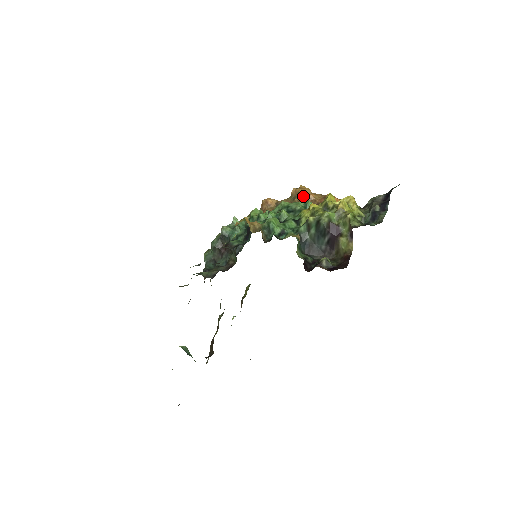
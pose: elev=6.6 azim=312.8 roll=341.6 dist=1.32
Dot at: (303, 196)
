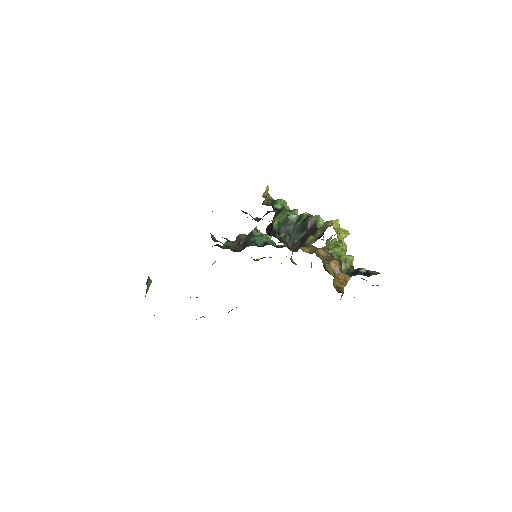
Dot at: occluded
